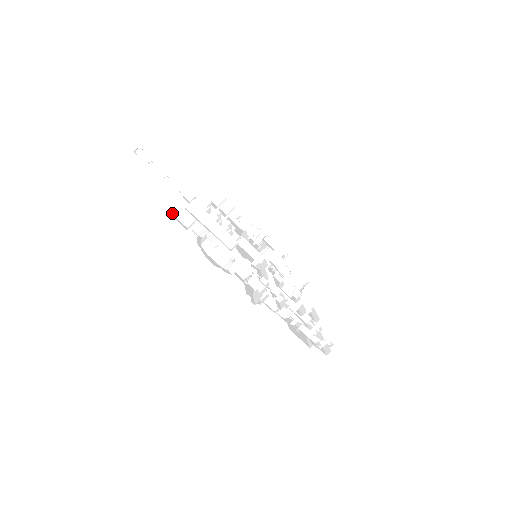
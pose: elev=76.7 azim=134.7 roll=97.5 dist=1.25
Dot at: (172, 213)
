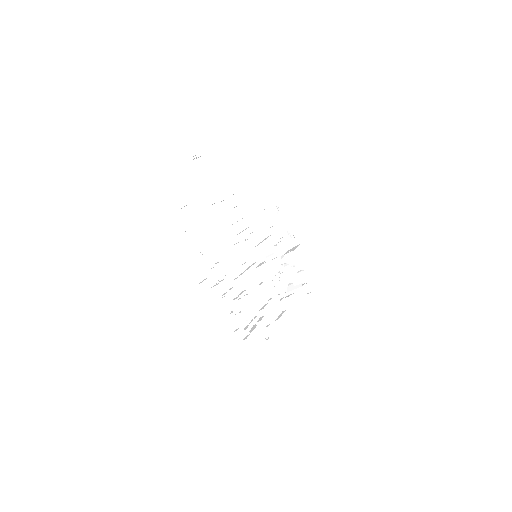
Dot at: (182, 208)
